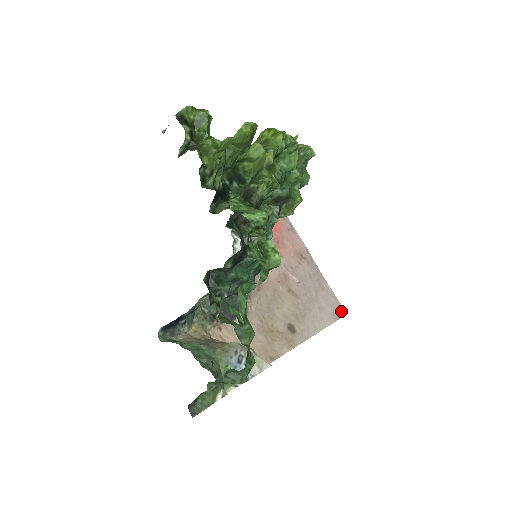
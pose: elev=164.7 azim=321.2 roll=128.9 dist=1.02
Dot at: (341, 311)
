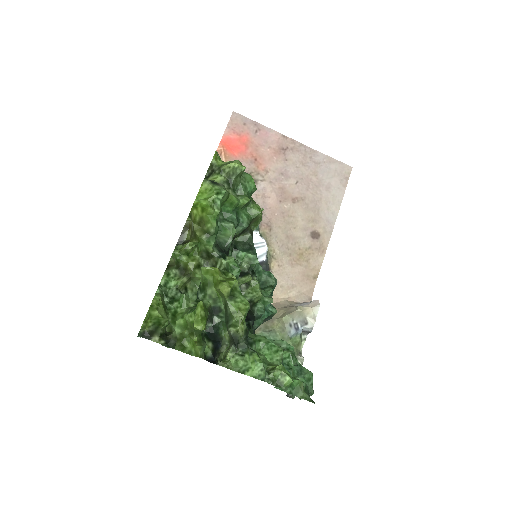
Dot at: (346, 170)
